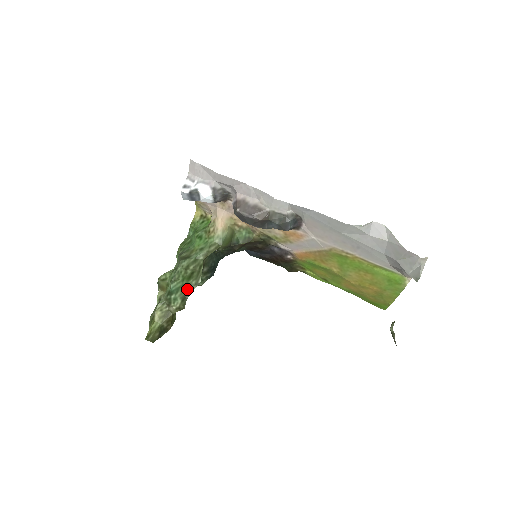
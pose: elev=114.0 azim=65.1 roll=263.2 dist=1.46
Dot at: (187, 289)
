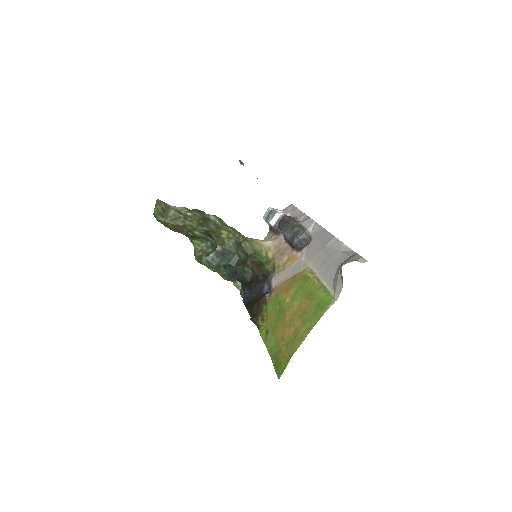
Dot at: (208, 214)
